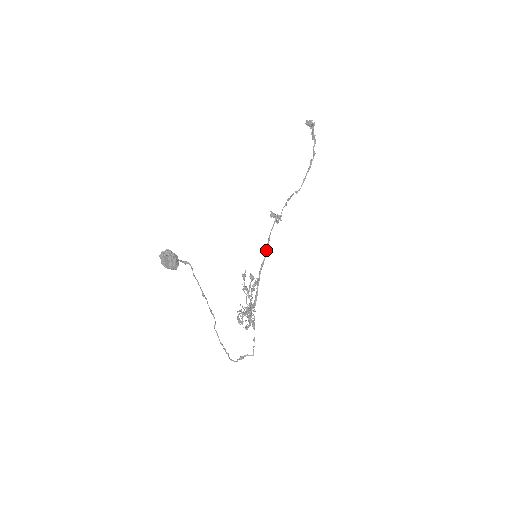
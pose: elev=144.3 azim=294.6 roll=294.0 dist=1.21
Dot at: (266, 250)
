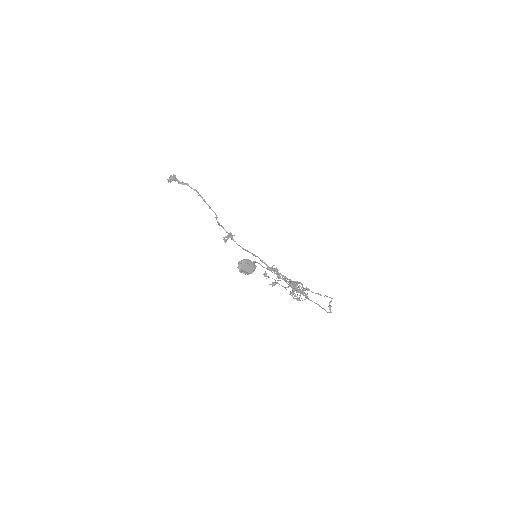
Dot at: (252, 254)
